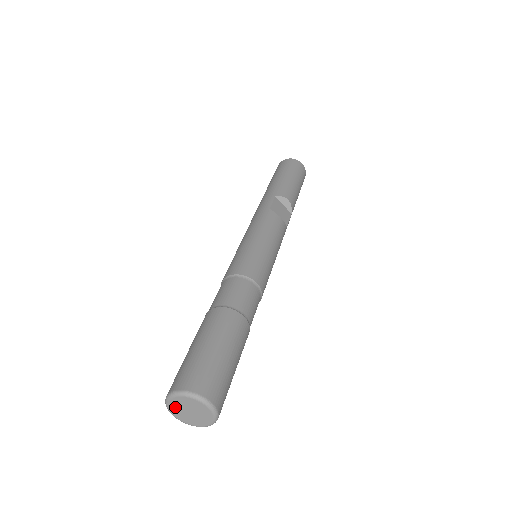
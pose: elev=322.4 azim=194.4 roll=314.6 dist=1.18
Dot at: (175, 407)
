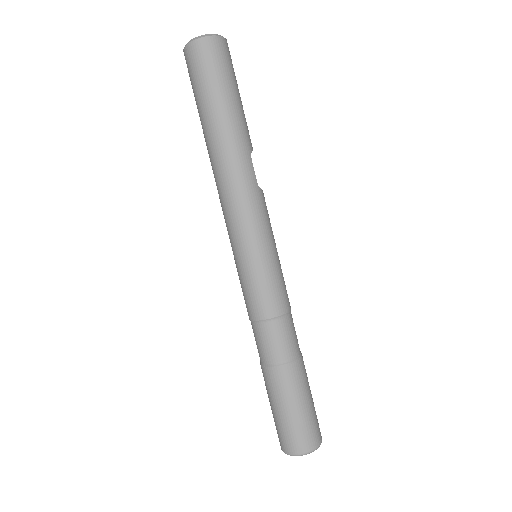
Dot at: occluded
